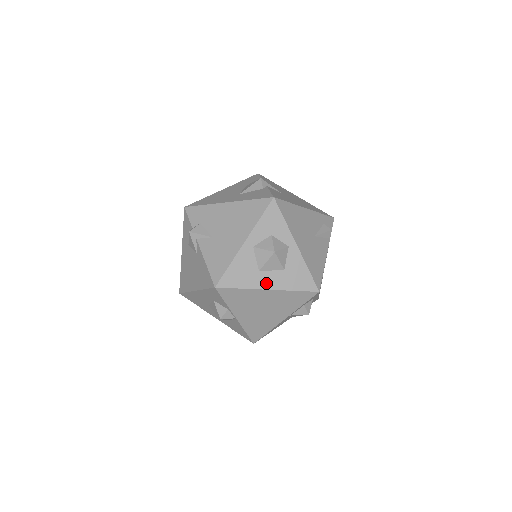
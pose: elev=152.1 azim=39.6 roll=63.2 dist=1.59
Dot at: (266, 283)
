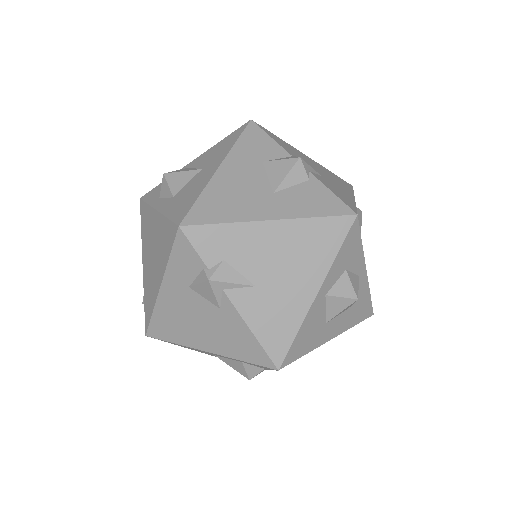
Dot at: (331, 333)
